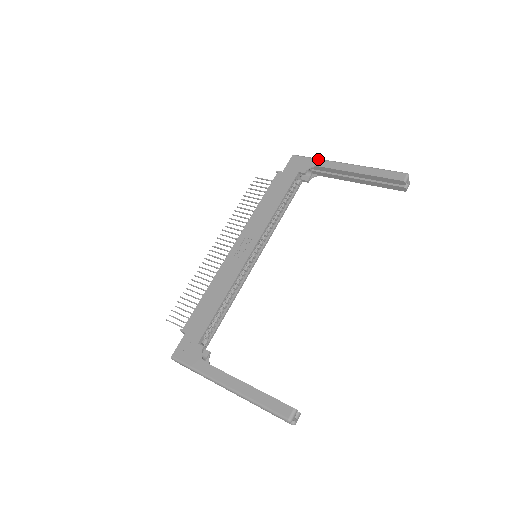
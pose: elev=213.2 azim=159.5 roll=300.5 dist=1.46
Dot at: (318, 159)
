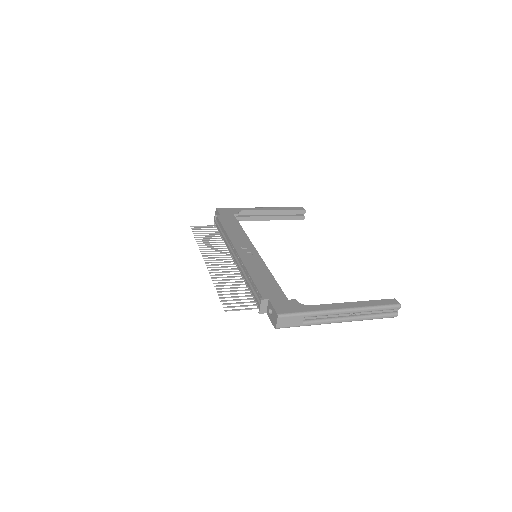
Dot at: occluded
